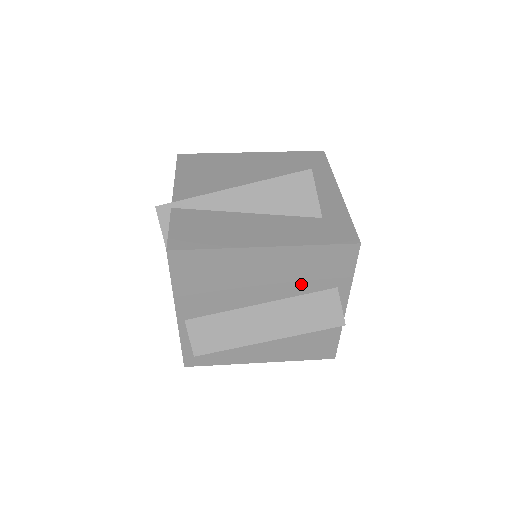
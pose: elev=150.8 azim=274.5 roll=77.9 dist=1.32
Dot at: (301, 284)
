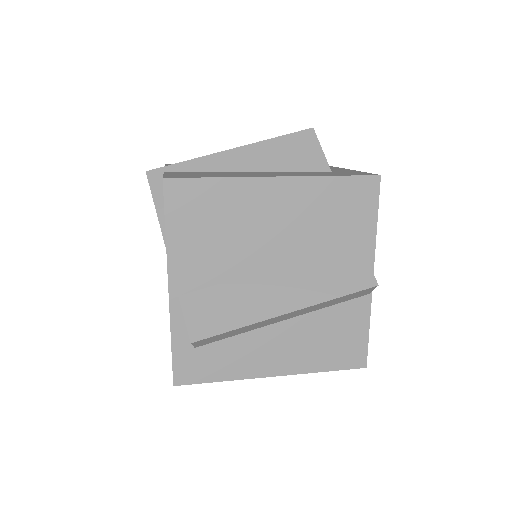
Dot at: (319, 236)
